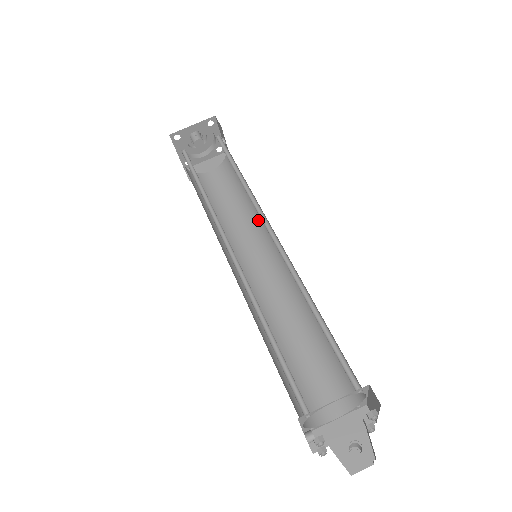
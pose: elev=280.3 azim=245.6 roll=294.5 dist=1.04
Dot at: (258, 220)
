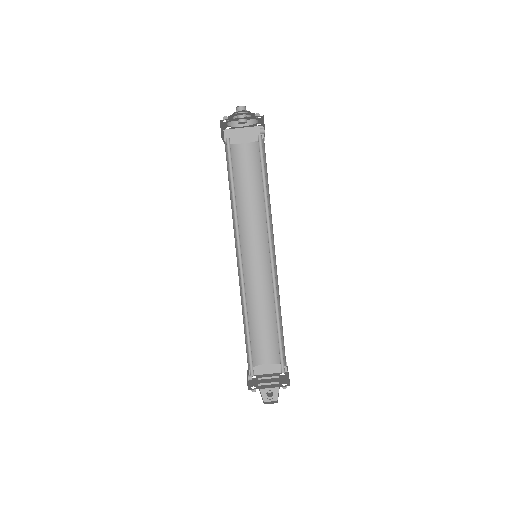
Dot at: occluded
